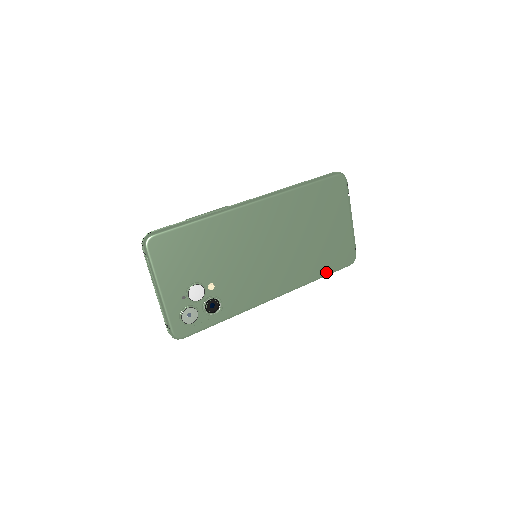
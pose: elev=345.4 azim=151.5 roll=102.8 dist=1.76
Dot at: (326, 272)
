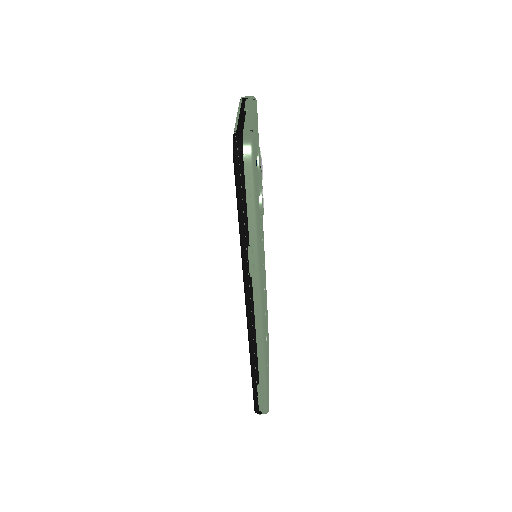
Dot at: (267, 375)
